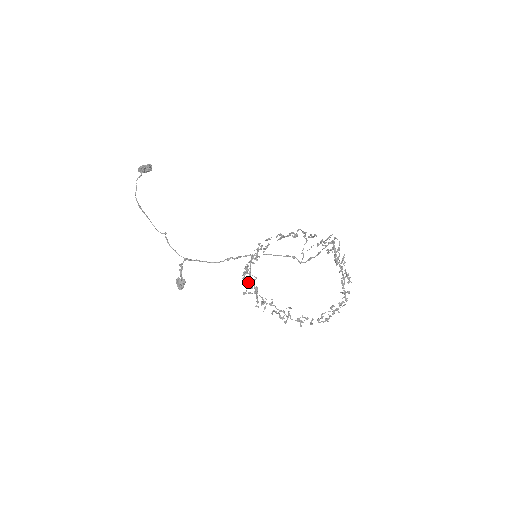
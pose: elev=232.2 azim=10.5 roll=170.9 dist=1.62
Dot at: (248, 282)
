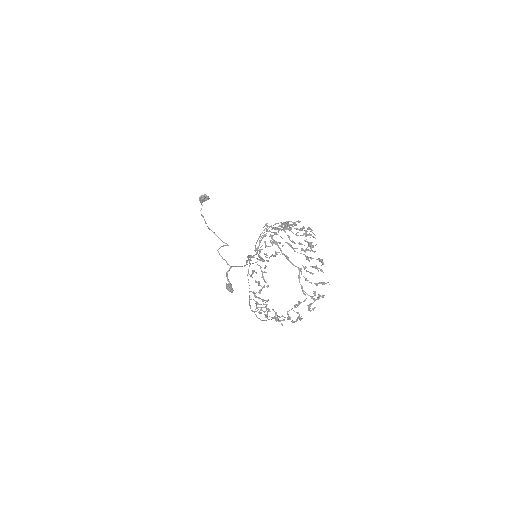
Dot at: (257, 282)
